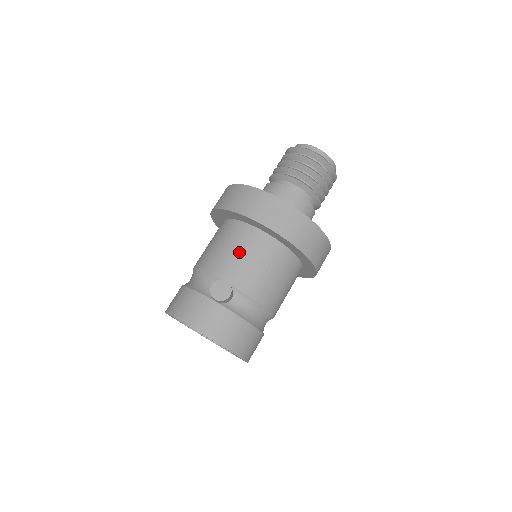
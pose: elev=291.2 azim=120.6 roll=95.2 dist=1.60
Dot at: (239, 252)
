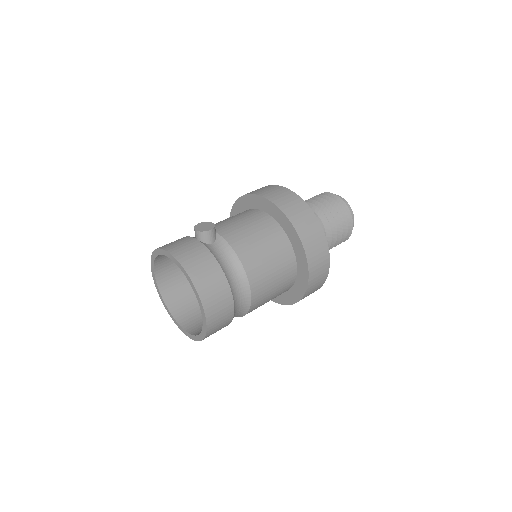
Dot at: (236, 219)
